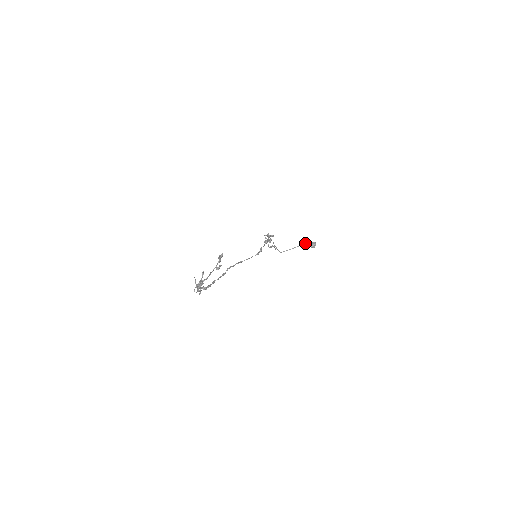
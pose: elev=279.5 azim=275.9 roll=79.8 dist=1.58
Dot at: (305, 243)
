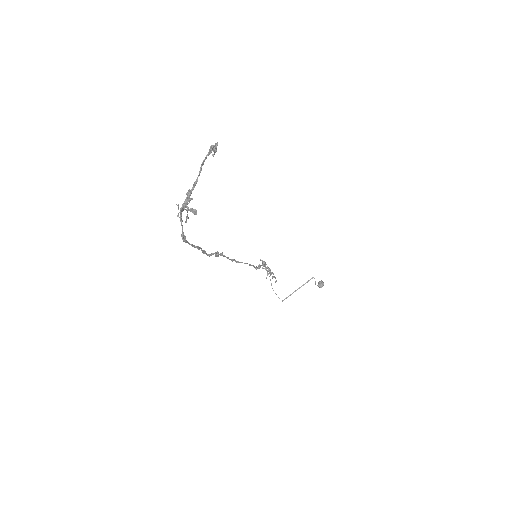
Dot at: (311, 278)
